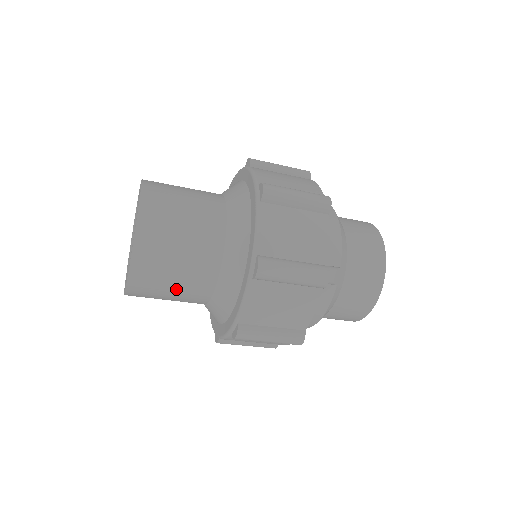
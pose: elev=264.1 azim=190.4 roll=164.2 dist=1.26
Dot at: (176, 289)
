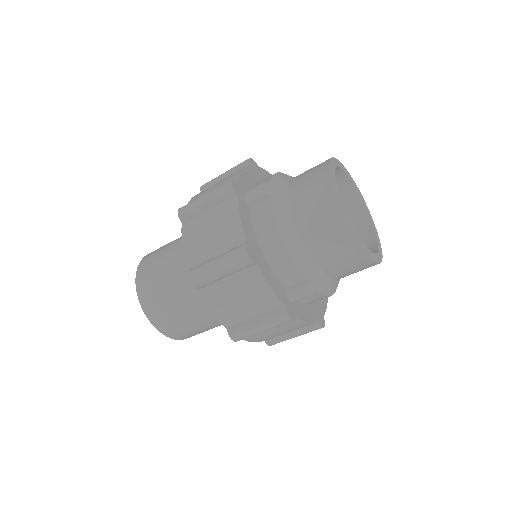
Dot at: occluded
